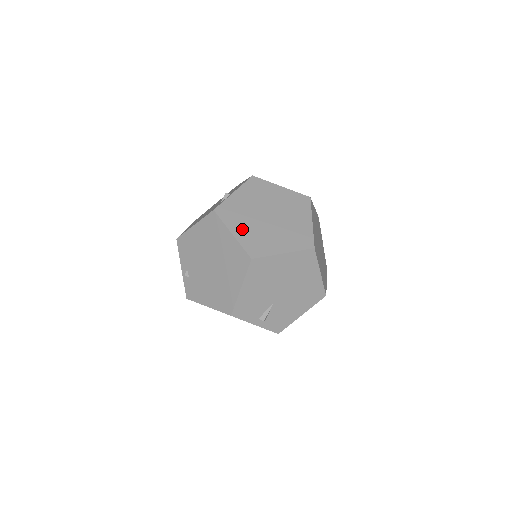
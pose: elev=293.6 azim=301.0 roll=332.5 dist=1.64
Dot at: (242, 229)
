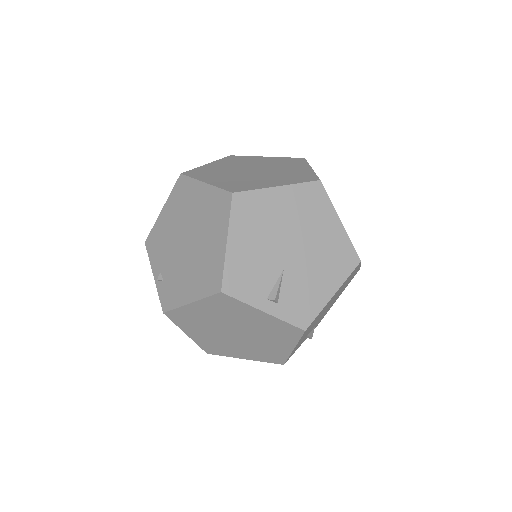
Dot at: (218, 179)
